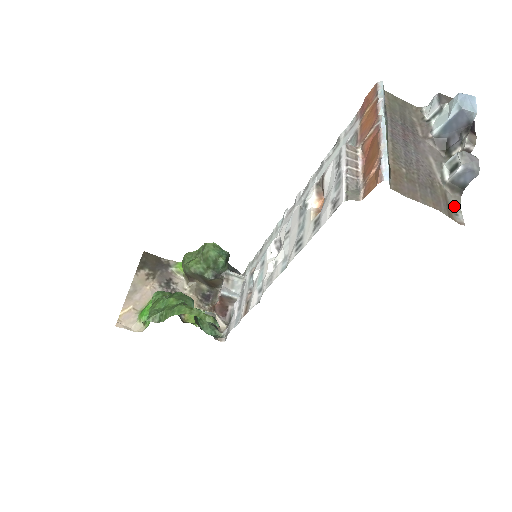
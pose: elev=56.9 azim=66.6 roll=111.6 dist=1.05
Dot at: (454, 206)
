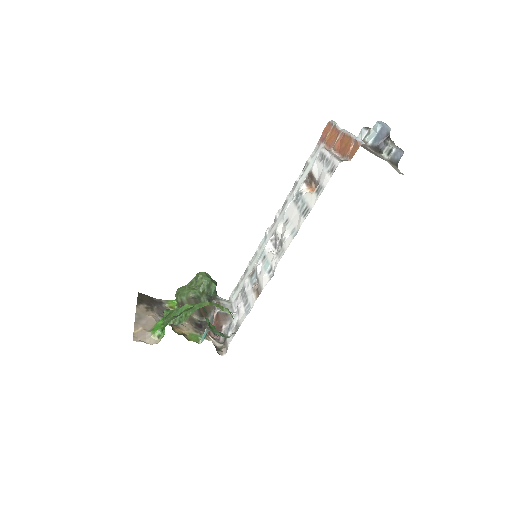
Dot at: (397, 171)
